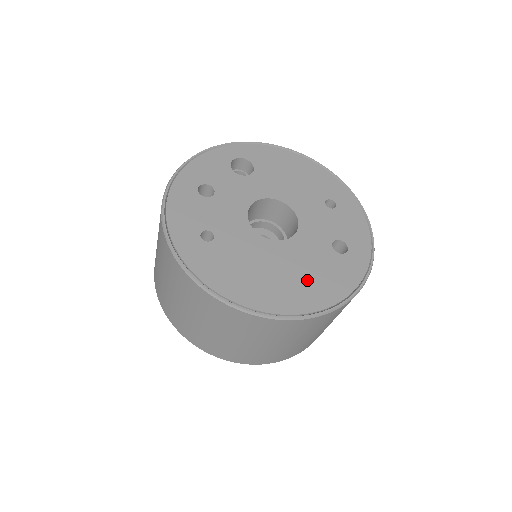
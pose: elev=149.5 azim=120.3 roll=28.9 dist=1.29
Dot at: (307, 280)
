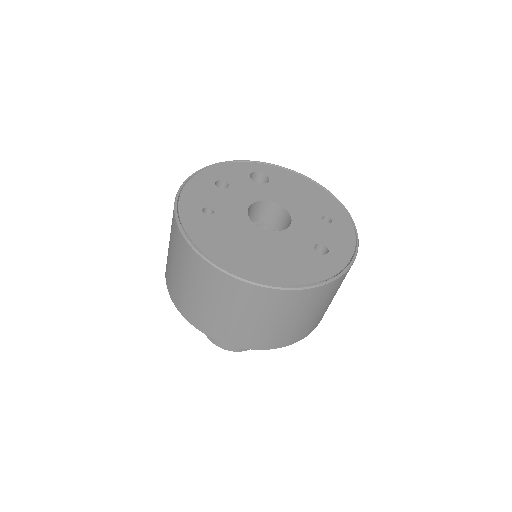
Dot at: (279, 262)
